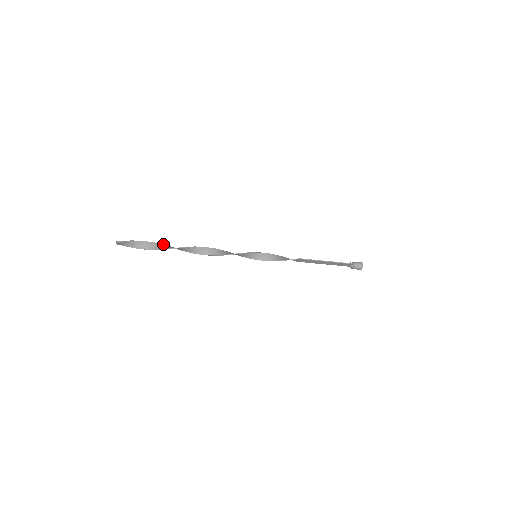
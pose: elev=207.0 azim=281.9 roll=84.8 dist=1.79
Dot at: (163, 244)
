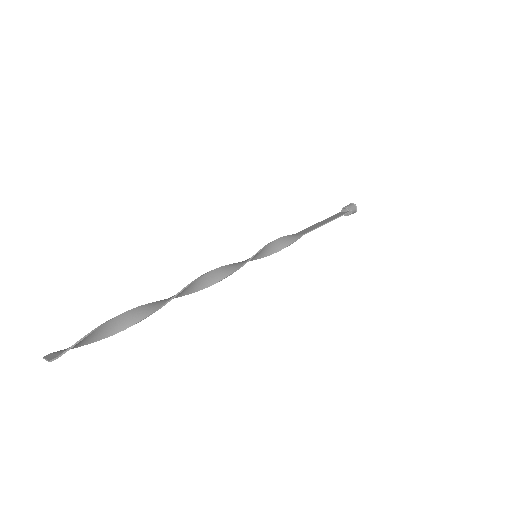
Dot at: occluded
